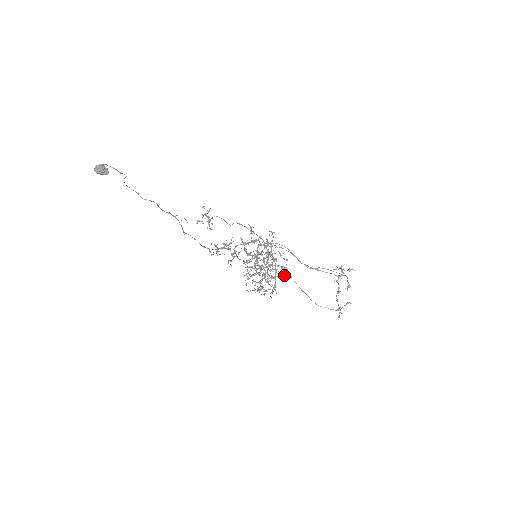
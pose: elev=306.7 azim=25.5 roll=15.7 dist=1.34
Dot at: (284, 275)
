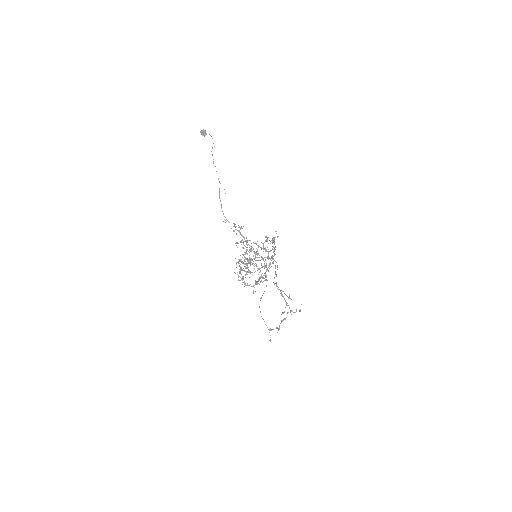
Dot at: occluded
